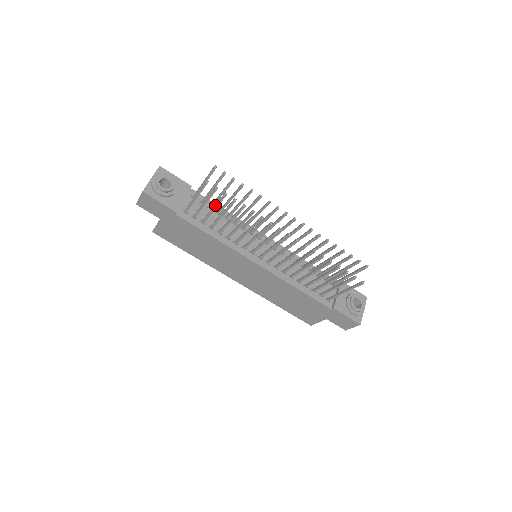
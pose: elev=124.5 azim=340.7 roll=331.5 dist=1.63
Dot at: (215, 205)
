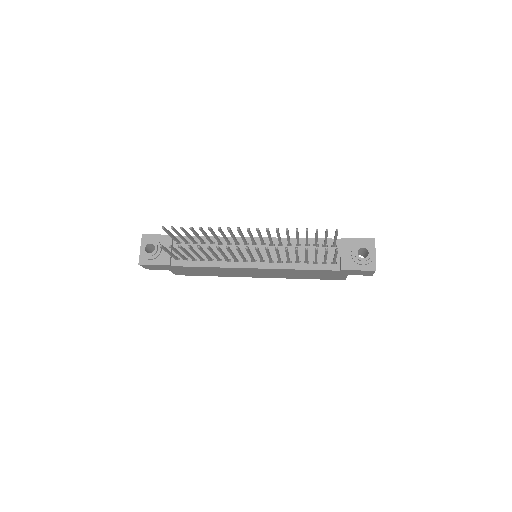
Dot at: (184, 252)
